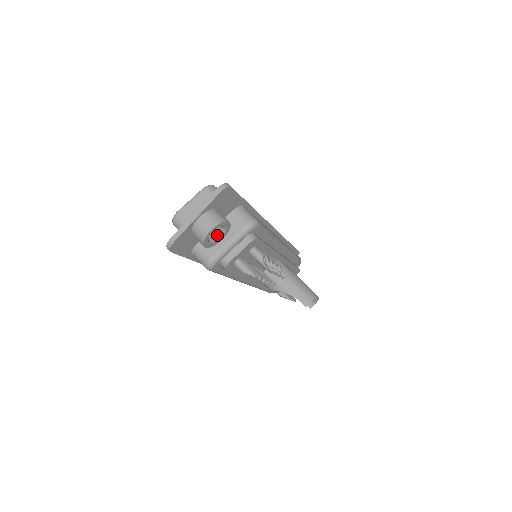
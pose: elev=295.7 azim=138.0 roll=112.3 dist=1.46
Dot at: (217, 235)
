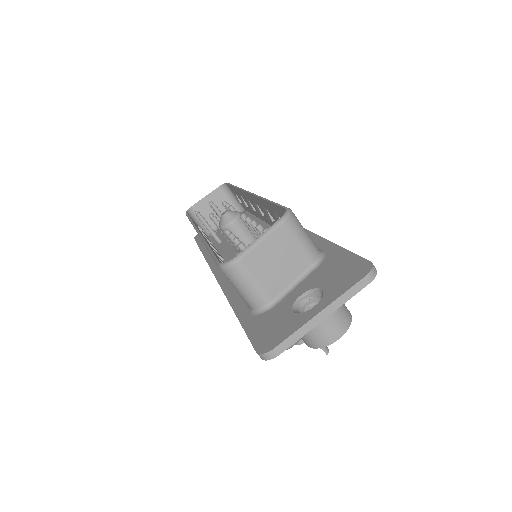
Dot at: occluded
